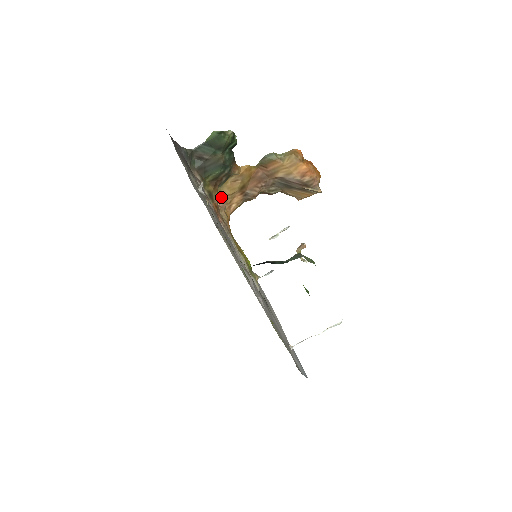
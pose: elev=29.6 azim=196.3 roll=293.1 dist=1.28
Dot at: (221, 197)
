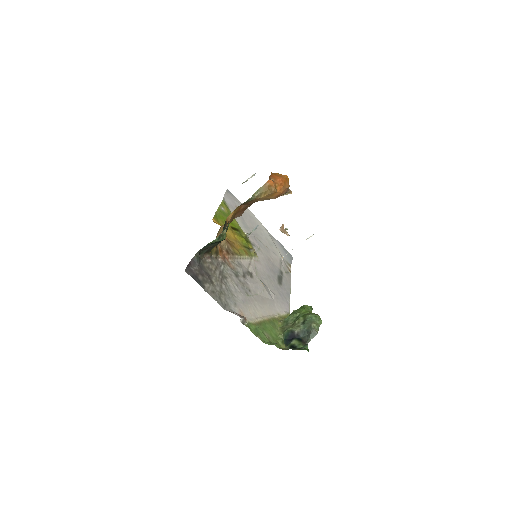
Dot at: (218, 234)
